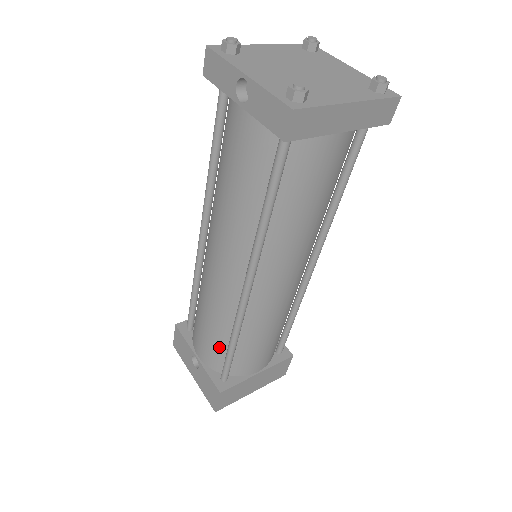
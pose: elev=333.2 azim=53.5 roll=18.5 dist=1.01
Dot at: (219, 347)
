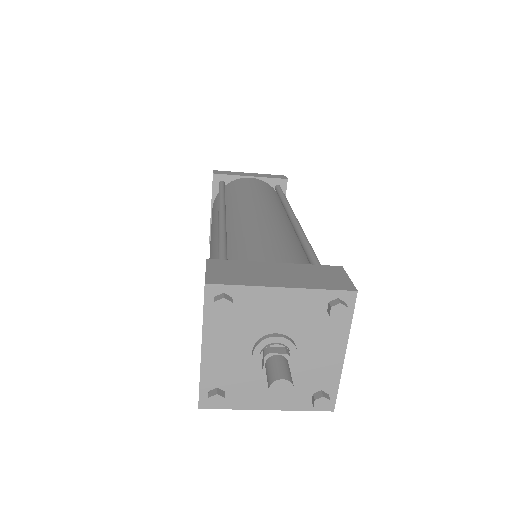
Dot at: occluded
